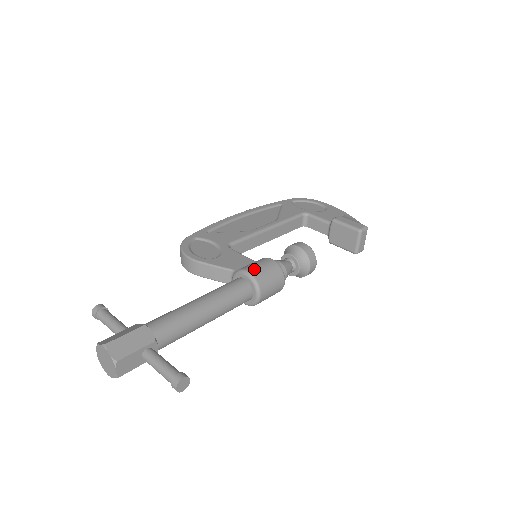
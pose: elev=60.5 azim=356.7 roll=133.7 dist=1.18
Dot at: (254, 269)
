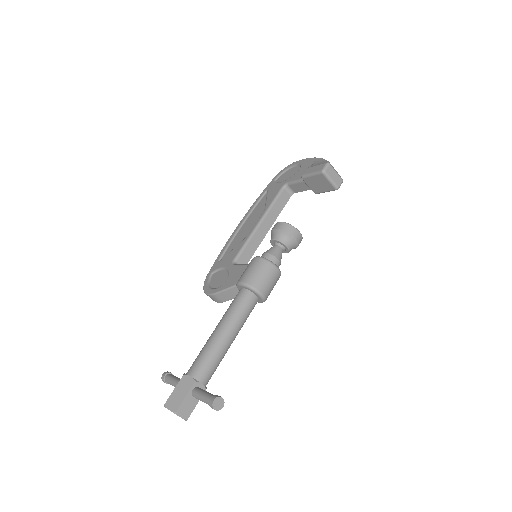
Dot at: (244, 276)
